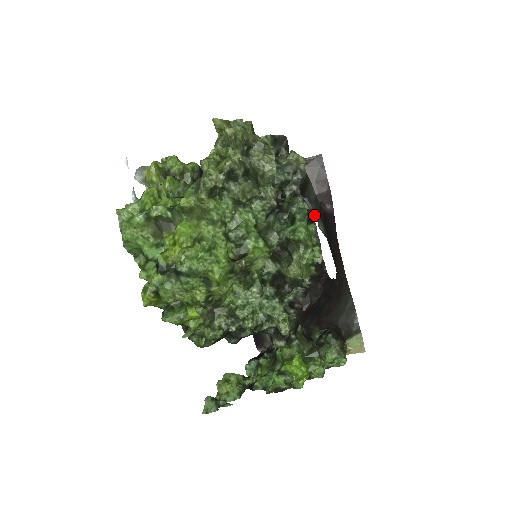
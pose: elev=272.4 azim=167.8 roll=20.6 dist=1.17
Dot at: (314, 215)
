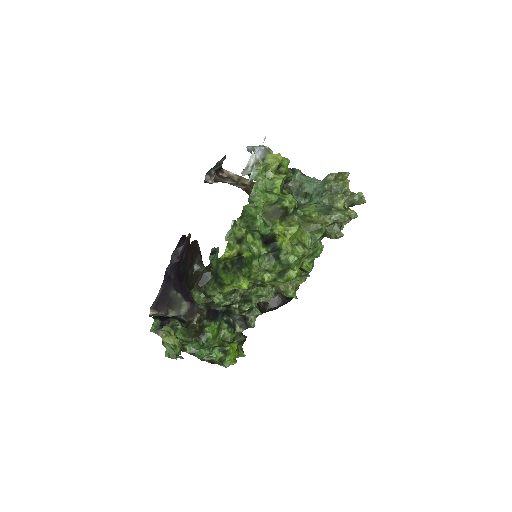
Dot at: occluded
